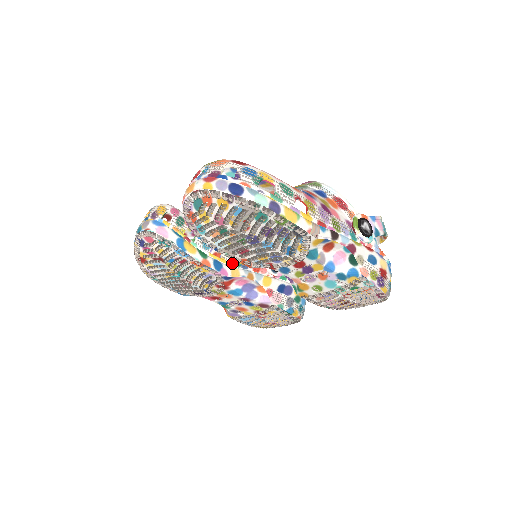
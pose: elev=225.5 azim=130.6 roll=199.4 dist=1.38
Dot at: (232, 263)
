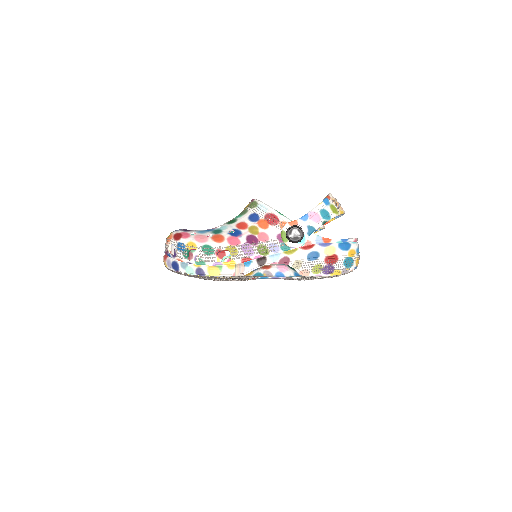
Dot at: occluded
